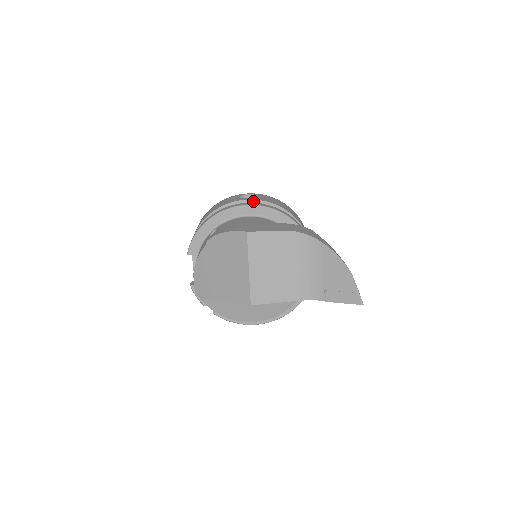
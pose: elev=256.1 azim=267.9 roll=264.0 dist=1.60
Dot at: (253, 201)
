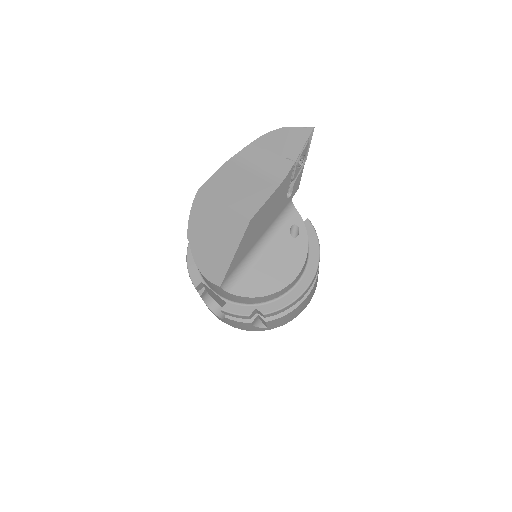
Dot at: occluded
